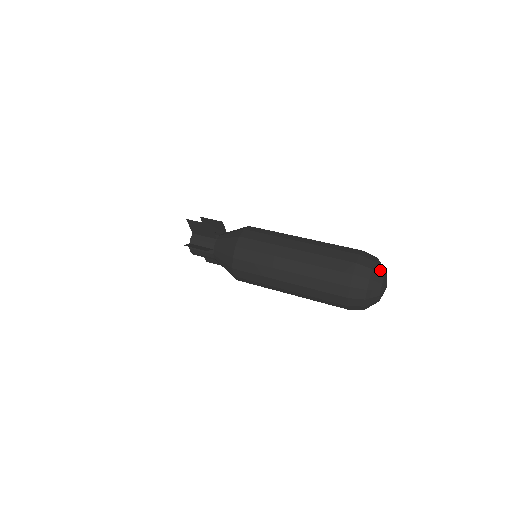
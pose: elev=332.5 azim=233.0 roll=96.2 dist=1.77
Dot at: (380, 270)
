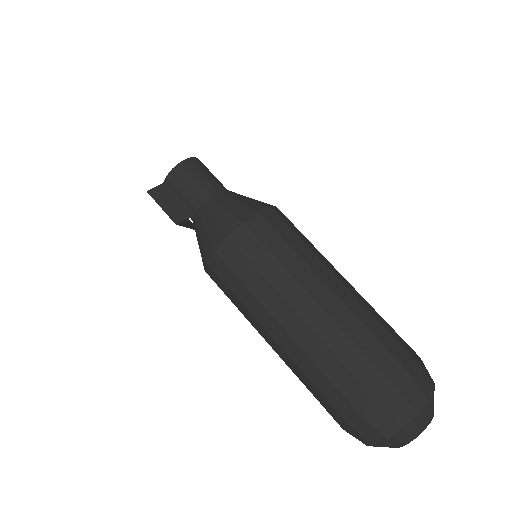
Dot at: (418, 426)
